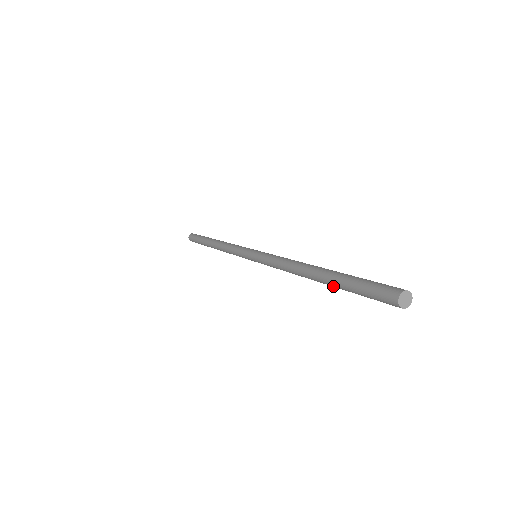
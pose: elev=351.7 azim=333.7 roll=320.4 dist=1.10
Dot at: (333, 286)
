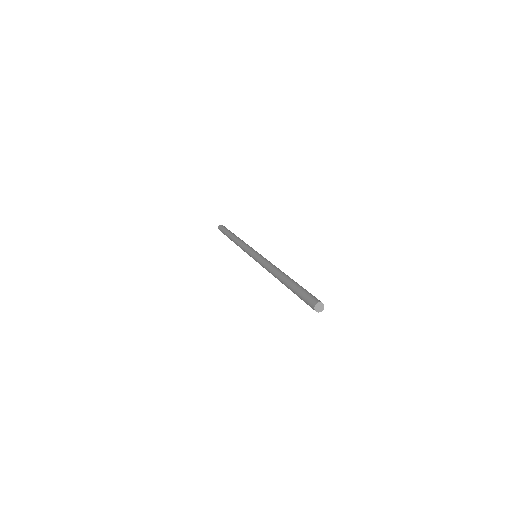
Dot at: (289, 288)
